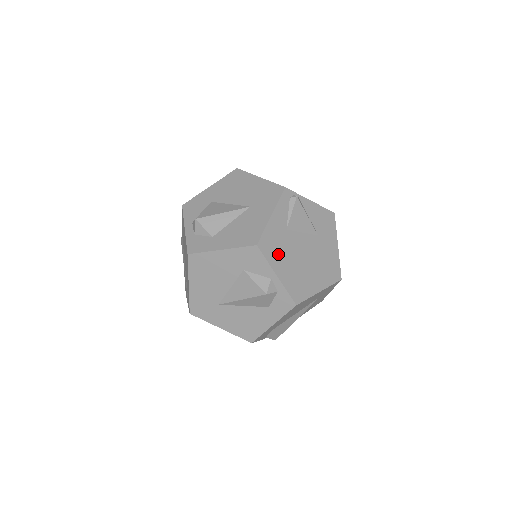
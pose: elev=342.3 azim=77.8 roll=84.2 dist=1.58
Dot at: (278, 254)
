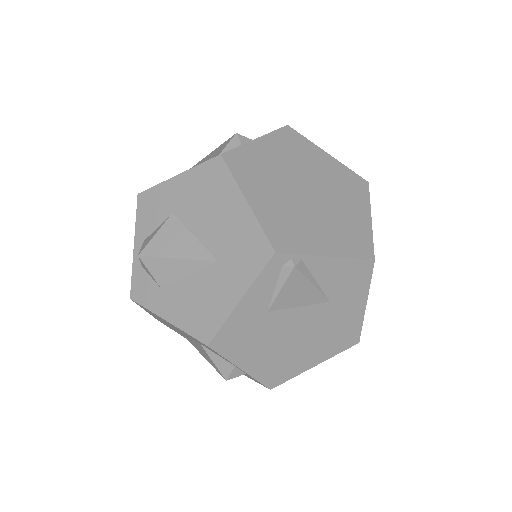
Dot at: (247, 345)
